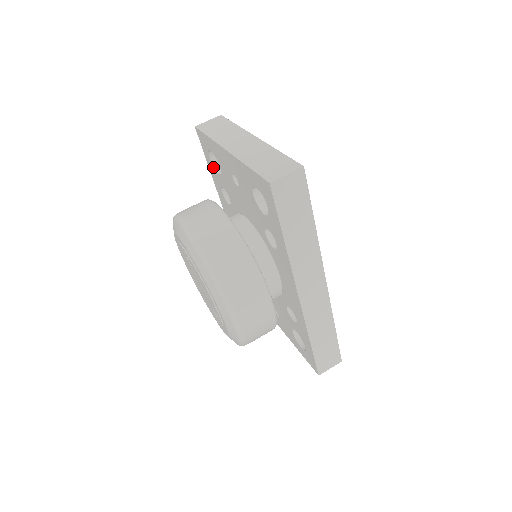
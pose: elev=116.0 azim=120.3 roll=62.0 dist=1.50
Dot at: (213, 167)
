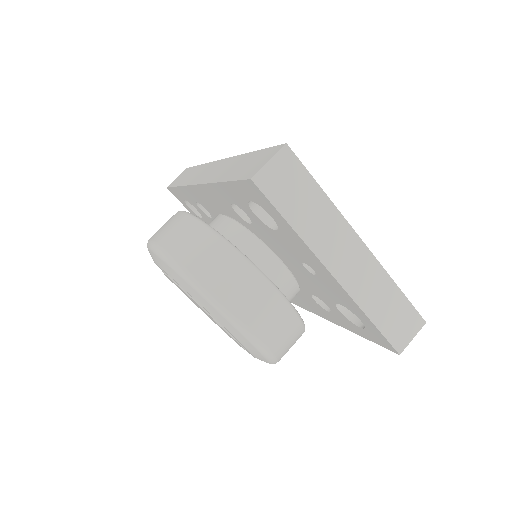
Dot at: (246, 203)
